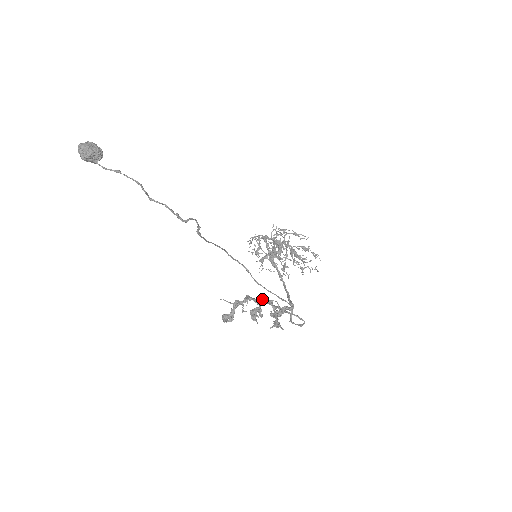
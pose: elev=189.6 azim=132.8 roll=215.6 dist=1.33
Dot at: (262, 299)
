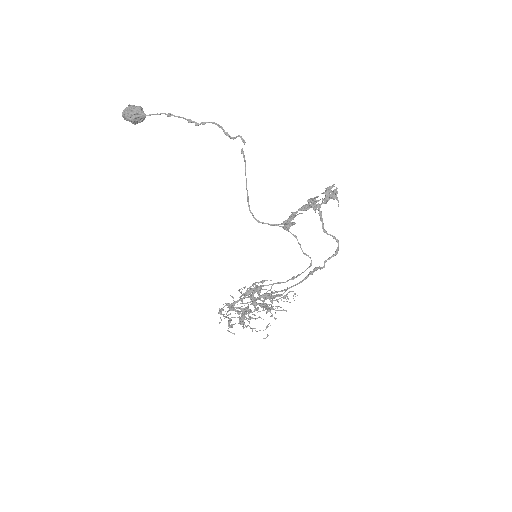
Dot at: (306, 205)
